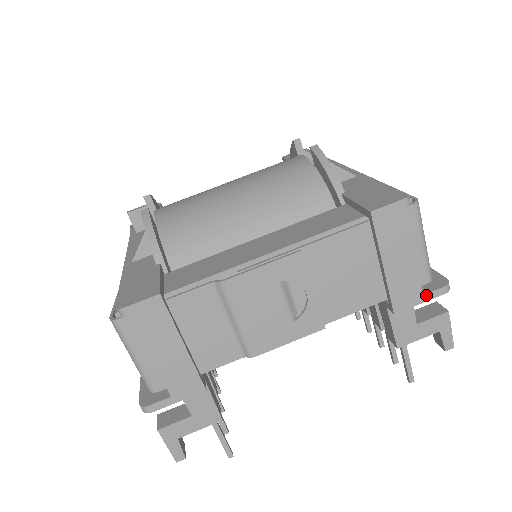
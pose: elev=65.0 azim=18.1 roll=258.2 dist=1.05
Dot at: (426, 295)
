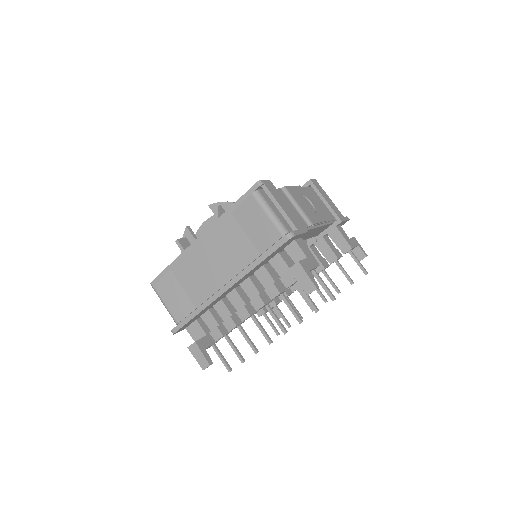
Dot at: (345, 218)
